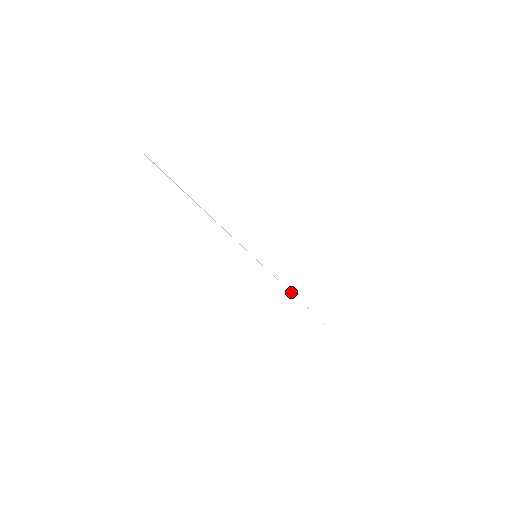
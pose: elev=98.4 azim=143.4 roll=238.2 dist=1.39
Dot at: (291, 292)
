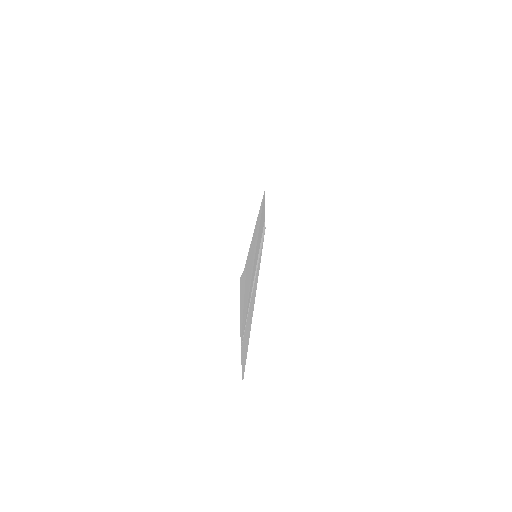
Dot at: (250, 305)
